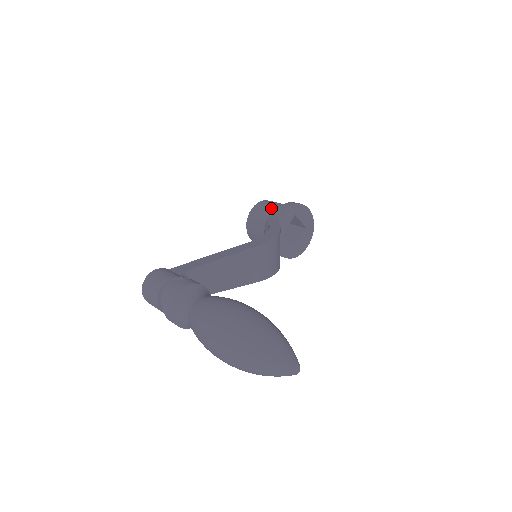
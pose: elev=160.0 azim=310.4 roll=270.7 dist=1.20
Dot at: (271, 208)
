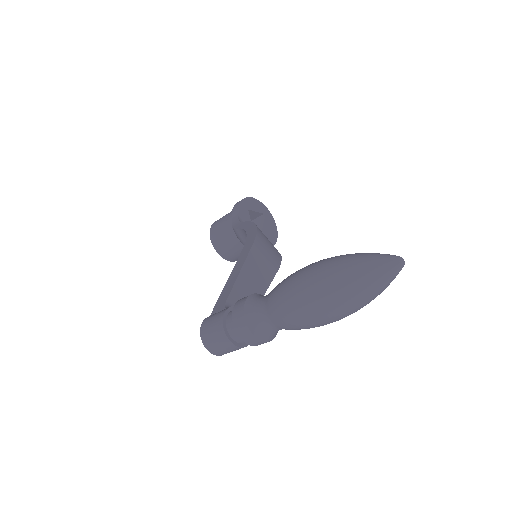
Dot at: (225, 222)
